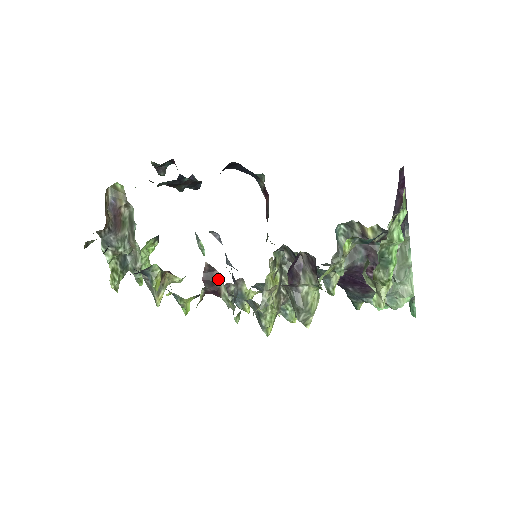
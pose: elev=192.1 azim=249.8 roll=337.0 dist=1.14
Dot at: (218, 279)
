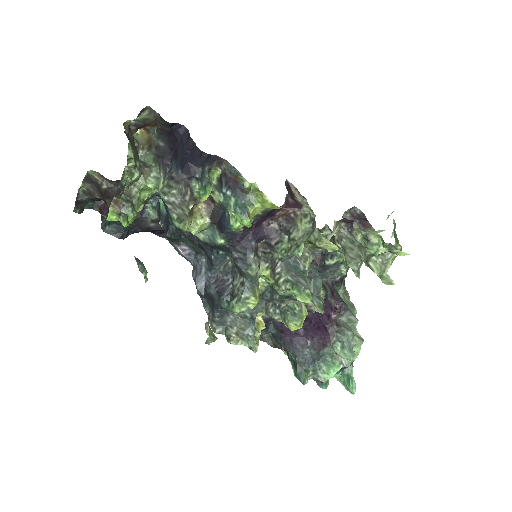
Dot at: (296, 197)
